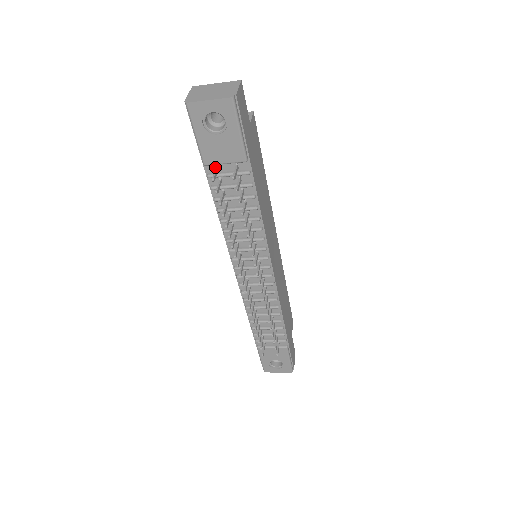
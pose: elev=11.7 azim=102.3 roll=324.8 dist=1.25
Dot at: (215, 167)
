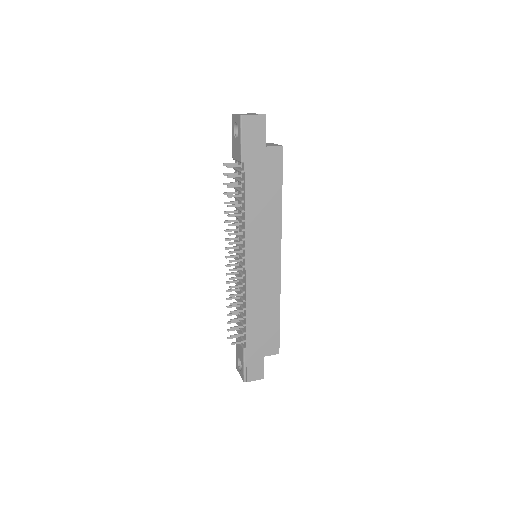
Dot at: (237, 163)
